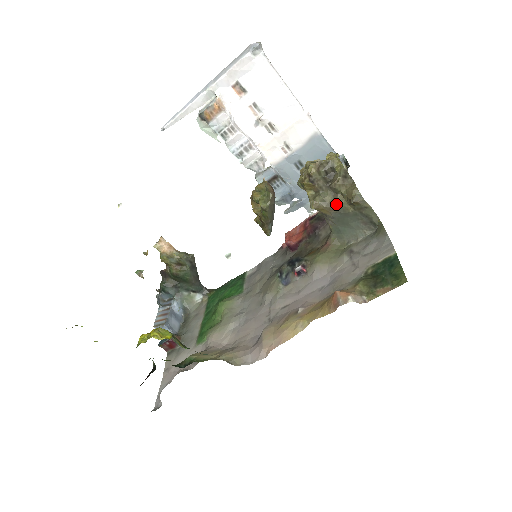
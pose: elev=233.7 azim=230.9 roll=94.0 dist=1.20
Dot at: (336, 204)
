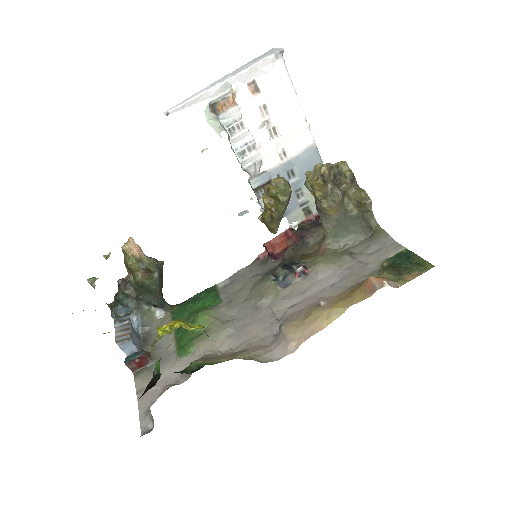
Dot at: (343, 206)
